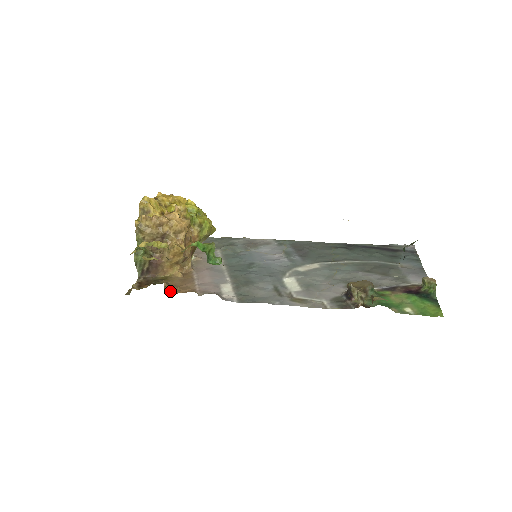
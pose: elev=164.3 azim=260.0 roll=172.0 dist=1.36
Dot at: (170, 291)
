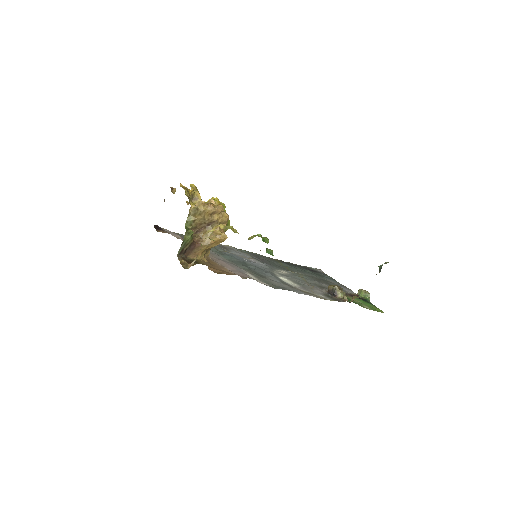
Dot at: (216, 272)
